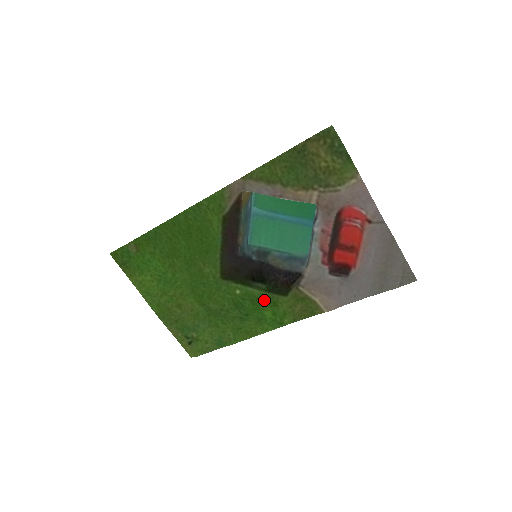
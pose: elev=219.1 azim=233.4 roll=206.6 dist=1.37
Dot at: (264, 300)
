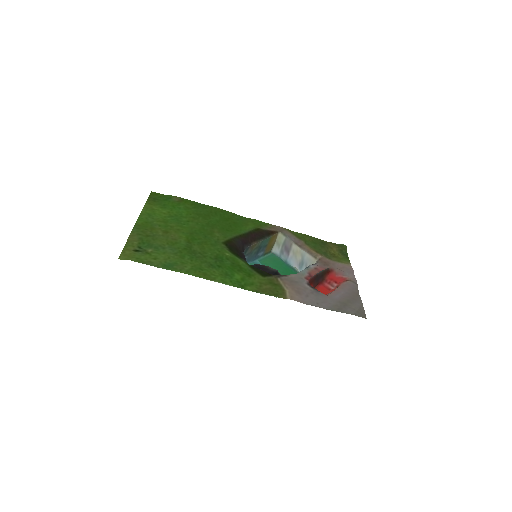
Dot at: (243, 269)
